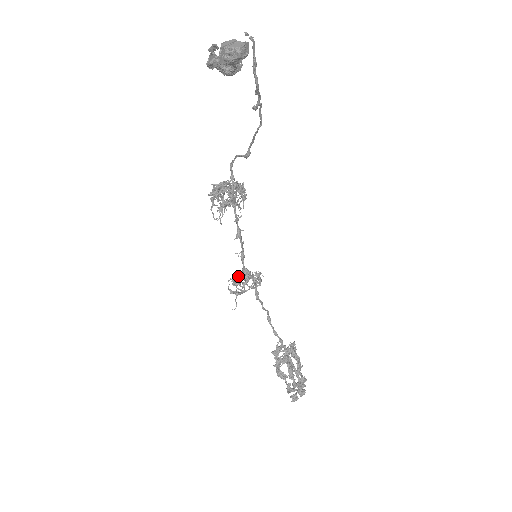
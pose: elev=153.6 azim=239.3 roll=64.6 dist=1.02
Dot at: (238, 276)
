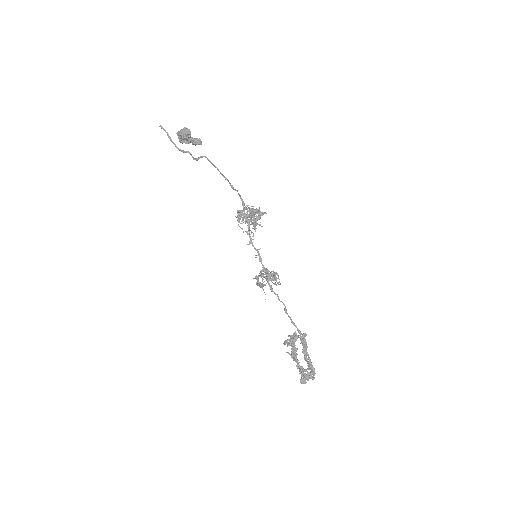
Dot at: (260, 273)
